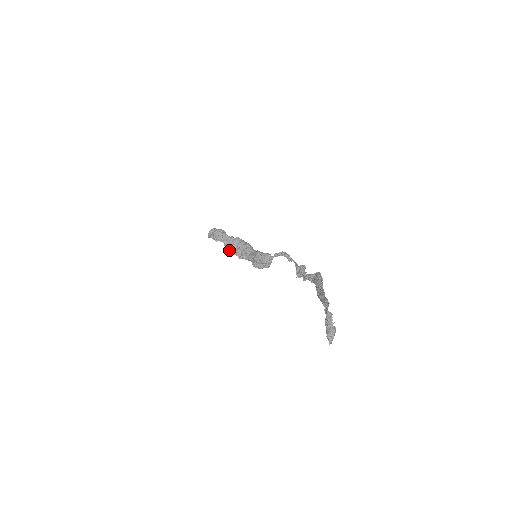
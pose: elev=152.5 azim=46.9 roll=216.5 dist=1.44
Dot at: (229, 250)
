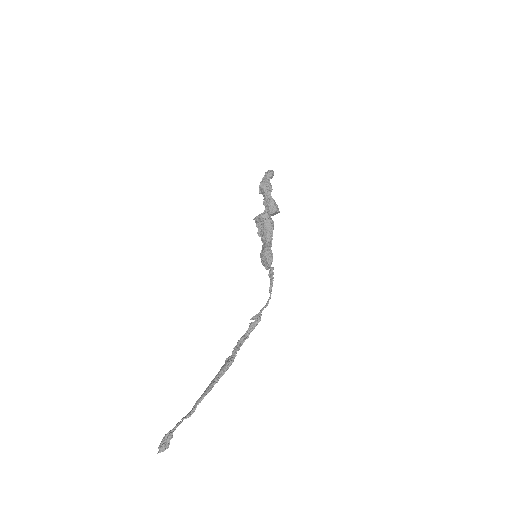
Dot at: (255, 219)
